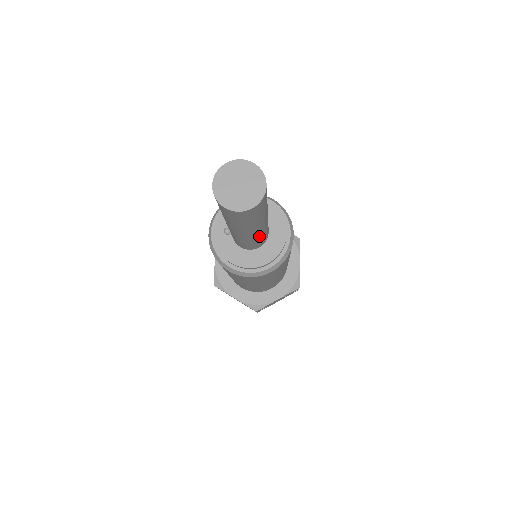
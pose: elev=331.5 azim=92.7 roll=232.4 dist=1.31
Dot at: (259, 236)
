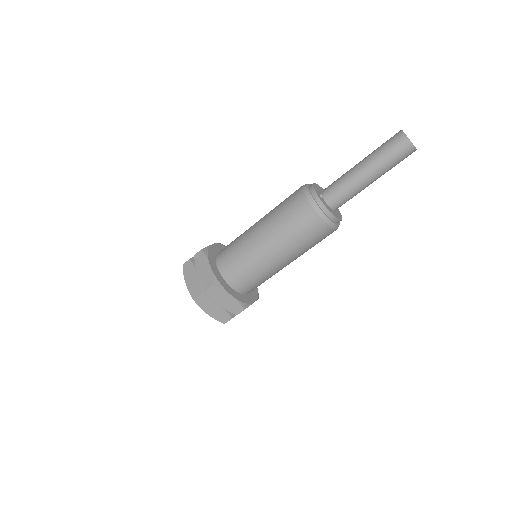
Dot at: (360, 191)
